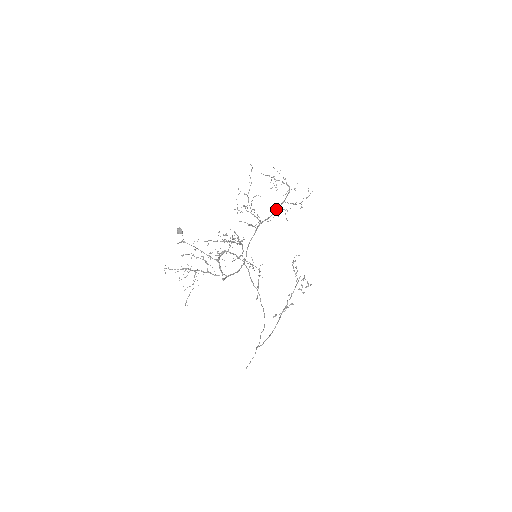
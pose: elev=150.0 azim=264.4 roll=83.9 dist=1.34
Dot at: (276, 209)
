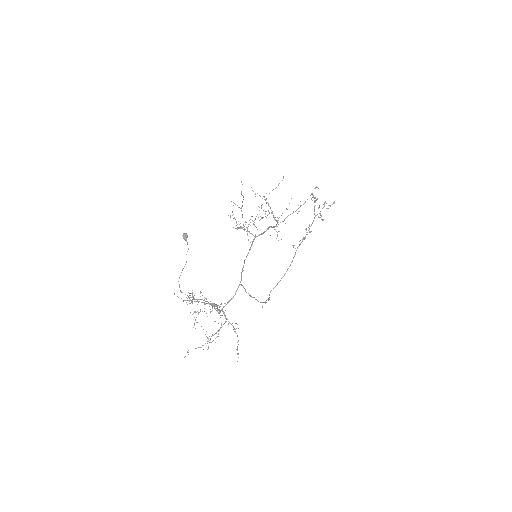
Dot at: (269, 227)
